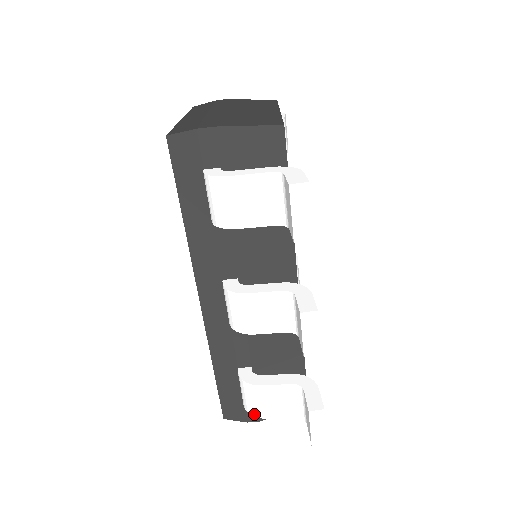
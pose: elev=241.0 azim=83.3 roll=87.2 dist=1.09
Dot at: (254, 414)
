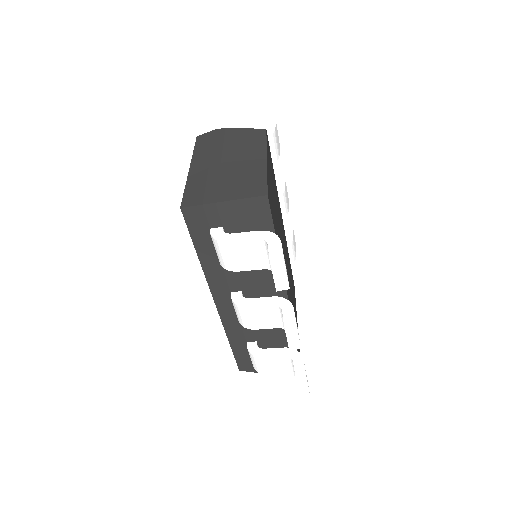
Dot at: (260, 372)
